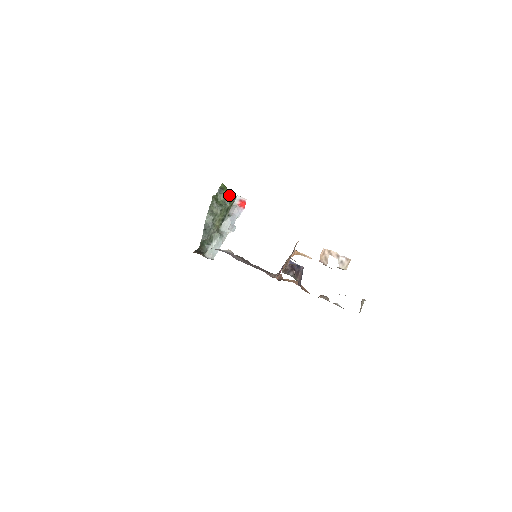
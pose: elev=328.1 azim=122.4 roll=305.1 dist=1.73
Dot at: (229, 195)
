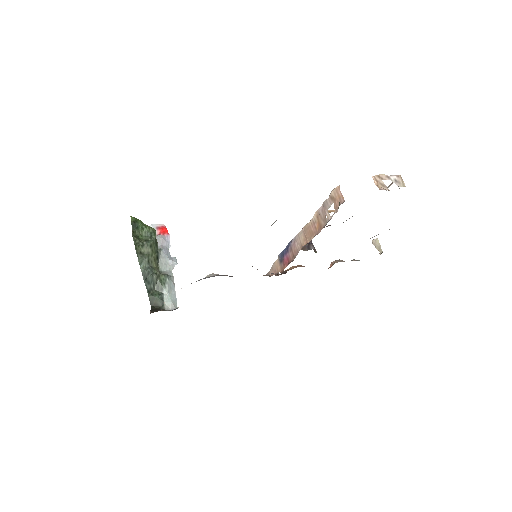
Dot at: (147, 225)
